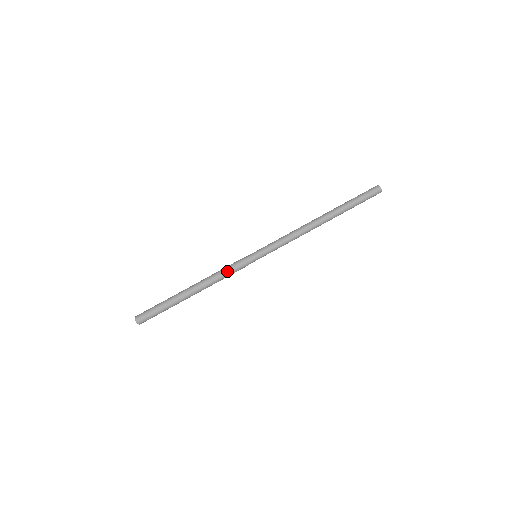
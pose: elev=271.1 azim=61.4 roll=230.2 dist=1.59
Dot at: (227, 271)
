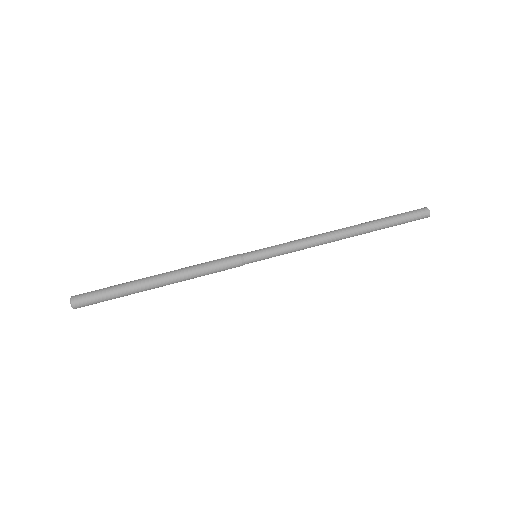
Dot at: (214, 264)
